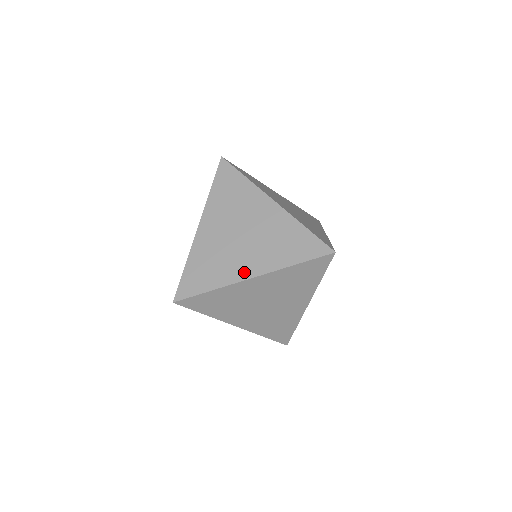
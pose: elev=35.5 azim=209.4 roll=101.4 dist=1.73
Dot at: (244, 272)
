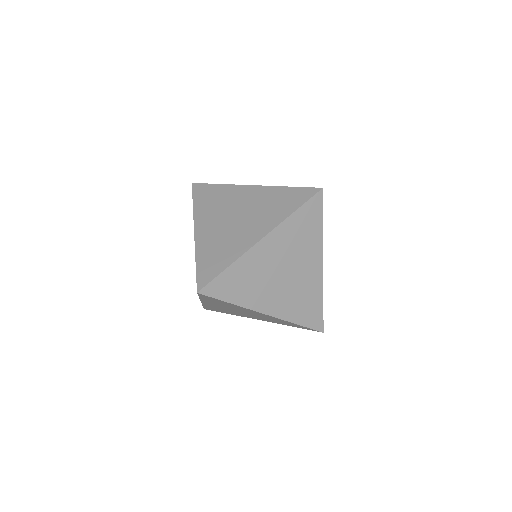
Dot at: (252, 238)
